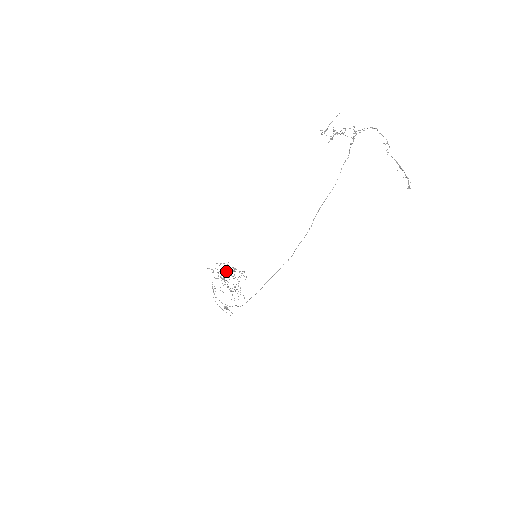
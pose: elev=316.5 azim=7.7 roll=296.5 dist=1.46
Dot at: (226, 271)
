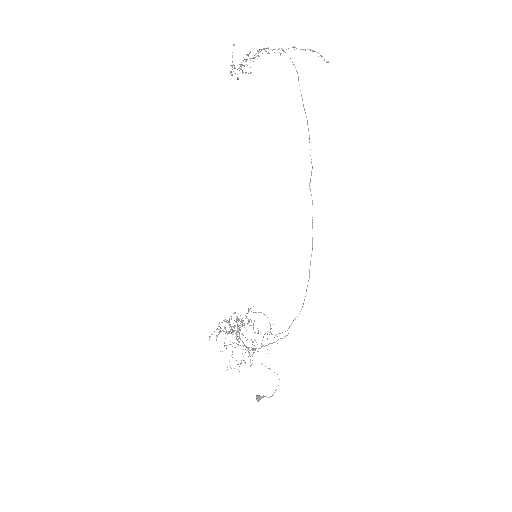
Dot at: (229, 331)
